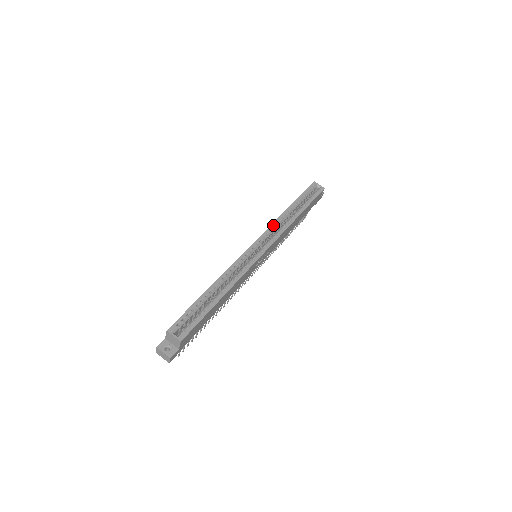
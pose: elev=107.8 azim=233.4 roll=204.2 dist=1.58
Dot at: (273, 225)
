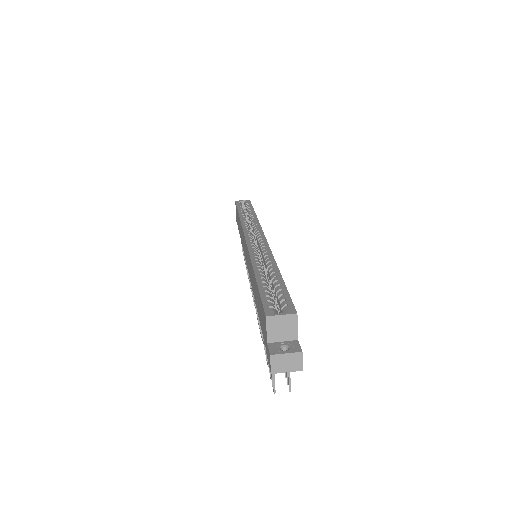
Dot at: (244, 225)
